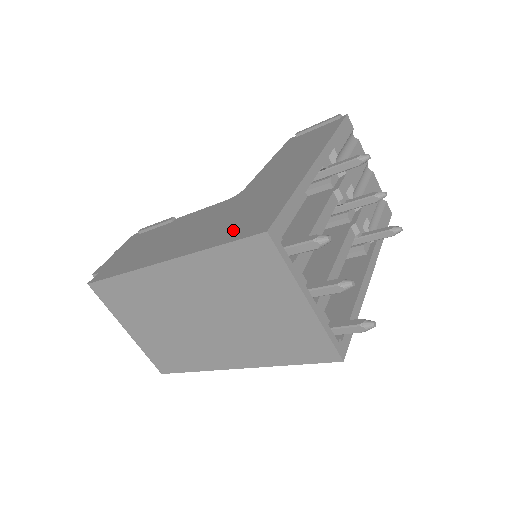
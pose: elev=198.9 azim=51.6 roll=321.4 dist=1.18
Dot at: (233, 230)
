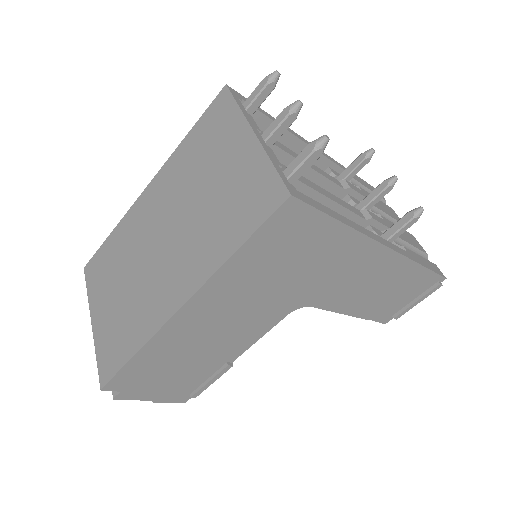
Dot at: occluded
